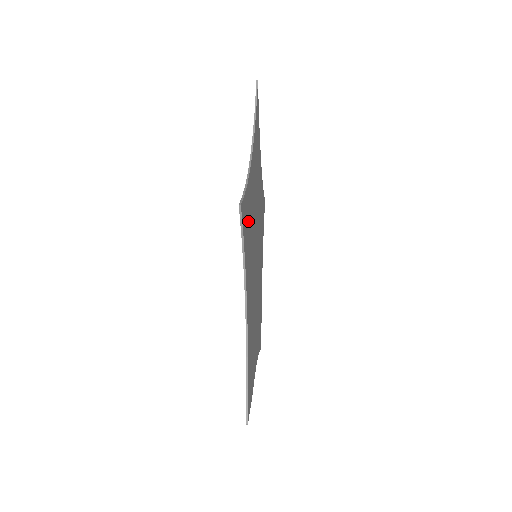
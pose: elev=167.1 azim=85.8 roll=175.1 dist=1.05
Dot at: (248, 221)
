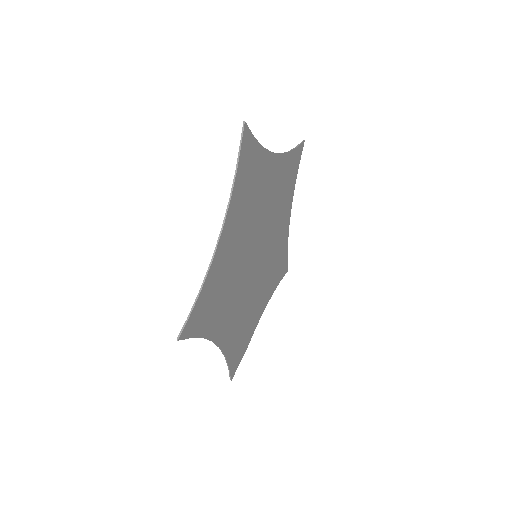
Dot at: (211, 299)
